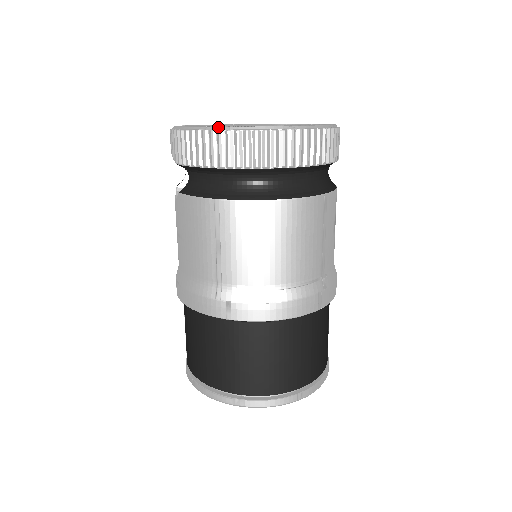
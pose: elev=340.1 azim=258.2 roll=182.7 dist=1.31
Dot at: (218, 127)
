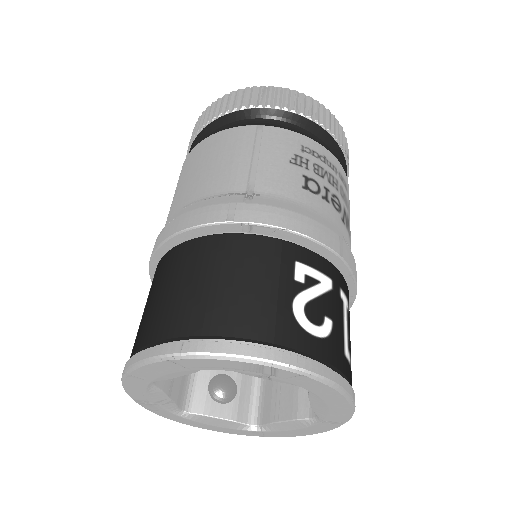
Dot at: occluded
